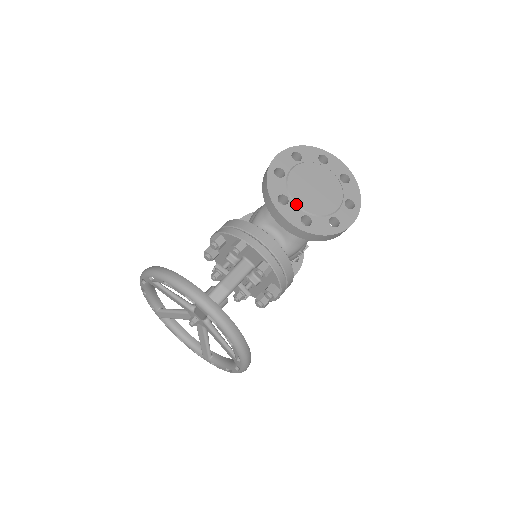
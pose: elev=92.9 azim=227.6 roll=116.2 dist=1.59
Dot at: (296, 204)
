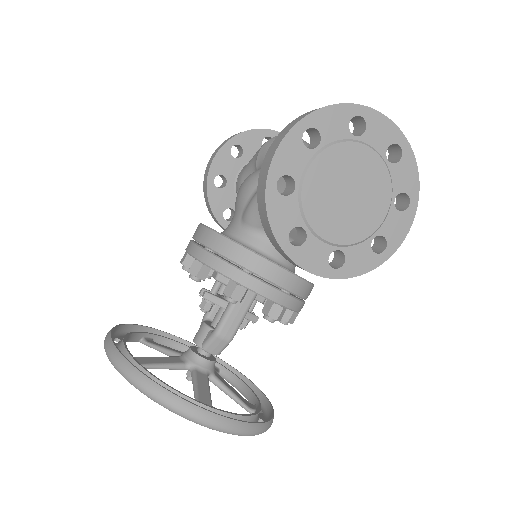
Dot at: (319, 237)
